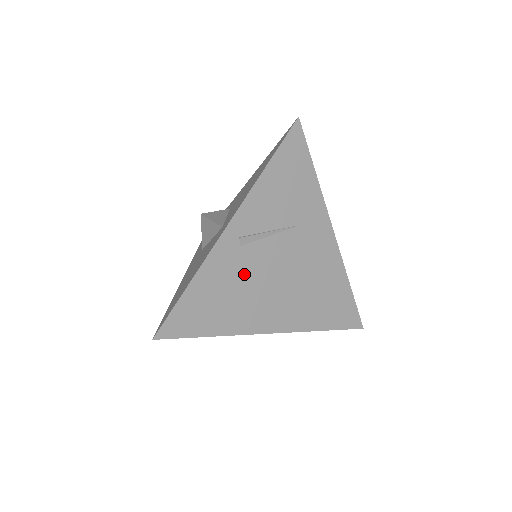
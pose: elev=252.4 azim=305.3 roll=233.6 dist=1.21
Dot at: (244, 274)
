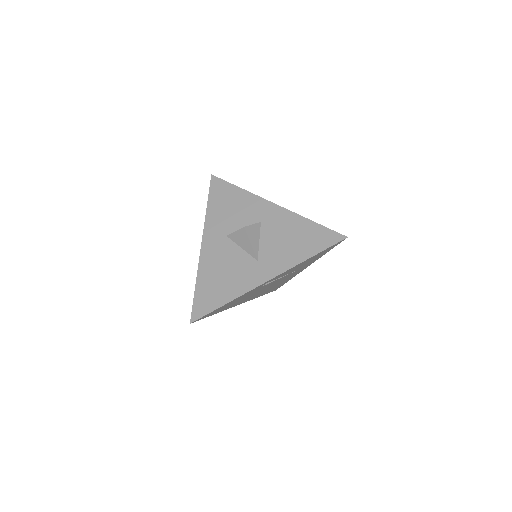
Dot at: occluded
